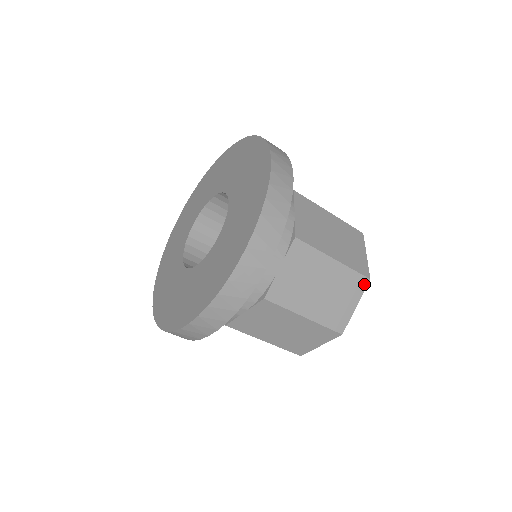
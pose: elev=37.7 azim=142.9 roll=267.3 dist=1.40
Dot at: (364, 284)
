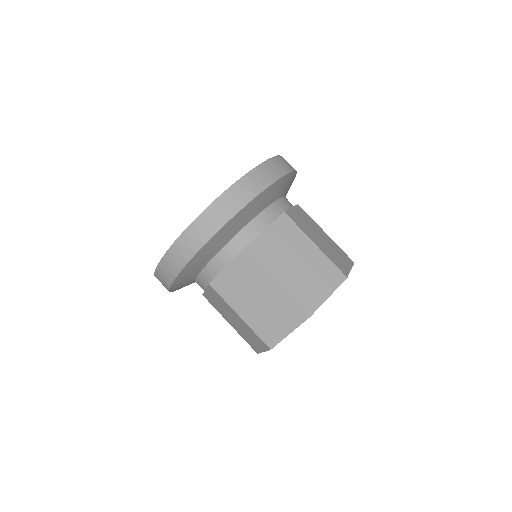
Dot at: (267, 347)
